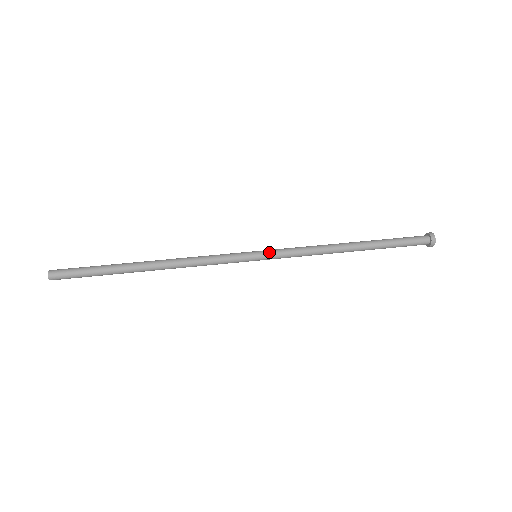
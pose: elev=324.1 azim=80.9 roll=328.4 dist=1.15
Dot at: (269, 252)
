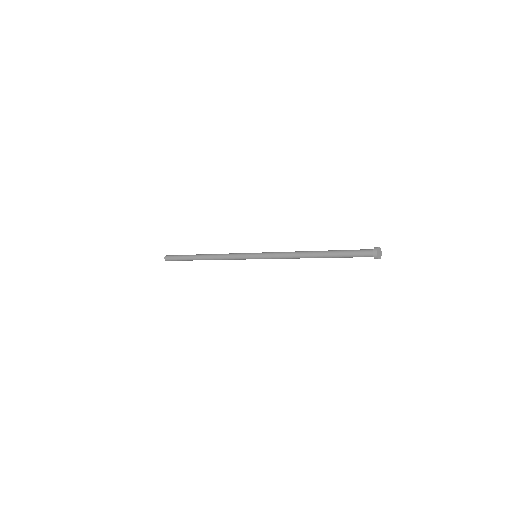
Dot at: (261, 254)
